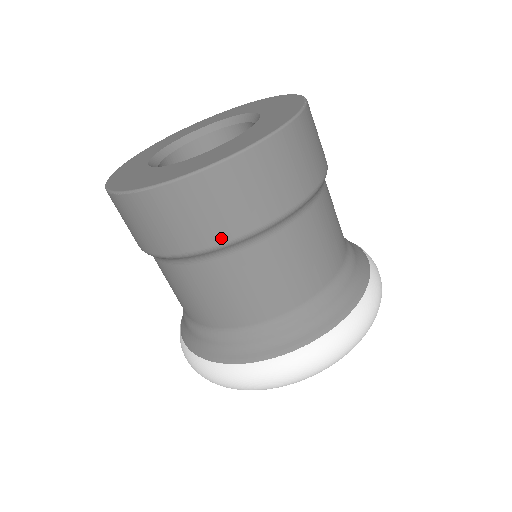
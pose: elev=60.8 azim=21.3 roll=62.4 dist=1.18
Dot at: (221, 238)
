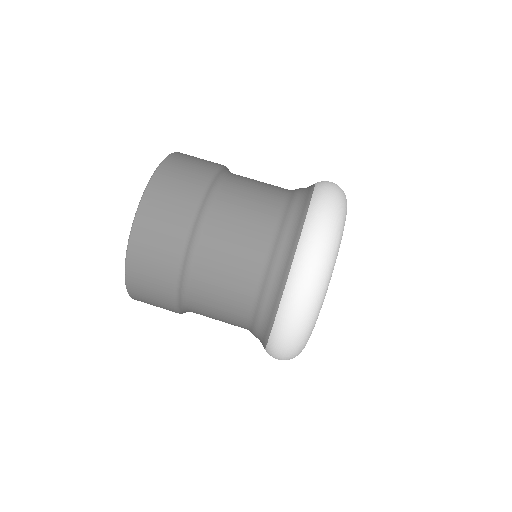
Dot at: (182, 235)
